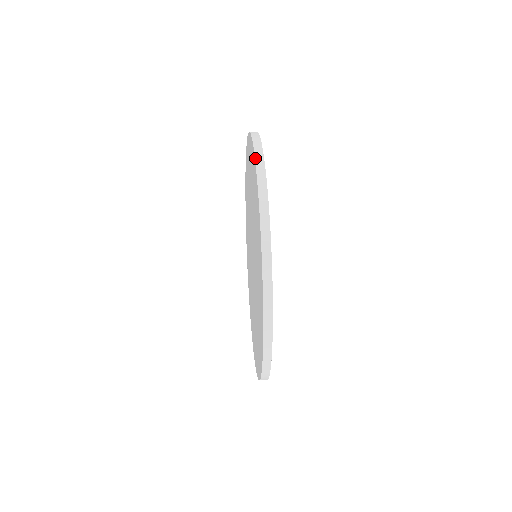
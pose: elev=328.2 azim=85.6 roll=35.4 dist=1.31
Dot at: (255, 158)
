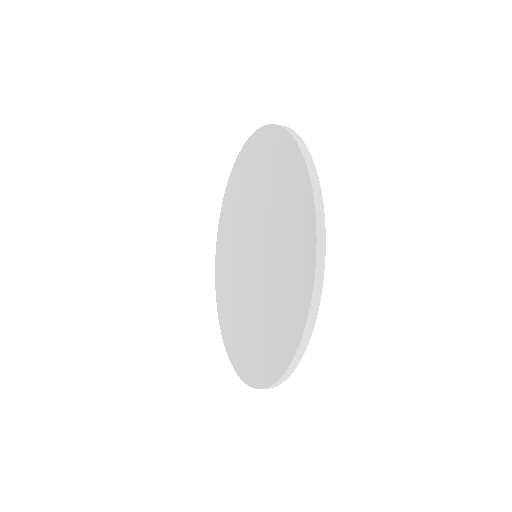
Dot at: (287, 130)
